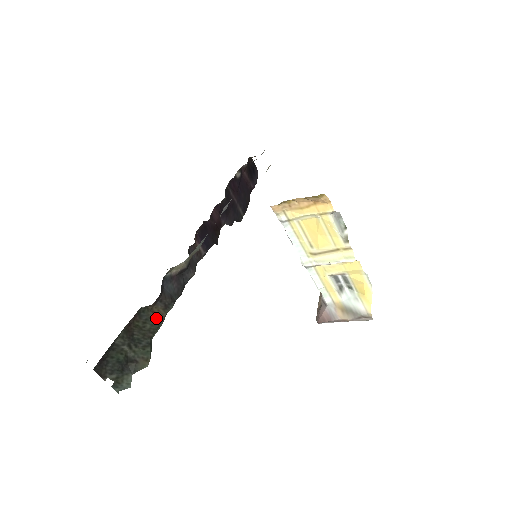
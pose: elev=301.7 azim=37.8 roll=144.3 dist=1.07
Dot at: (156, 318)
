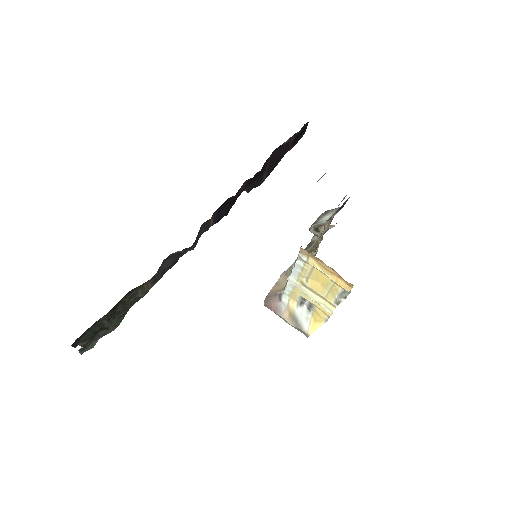
Dot at: (142, 292)
